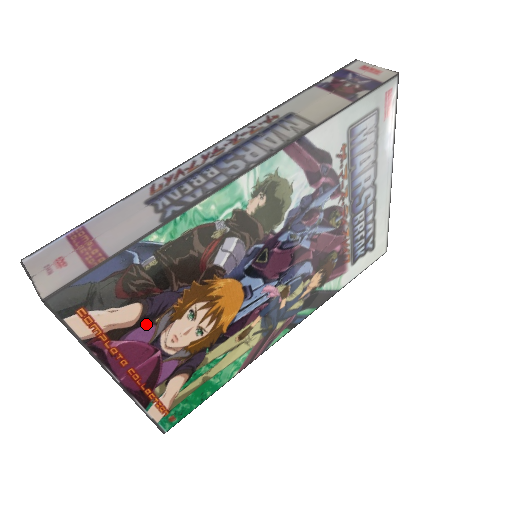
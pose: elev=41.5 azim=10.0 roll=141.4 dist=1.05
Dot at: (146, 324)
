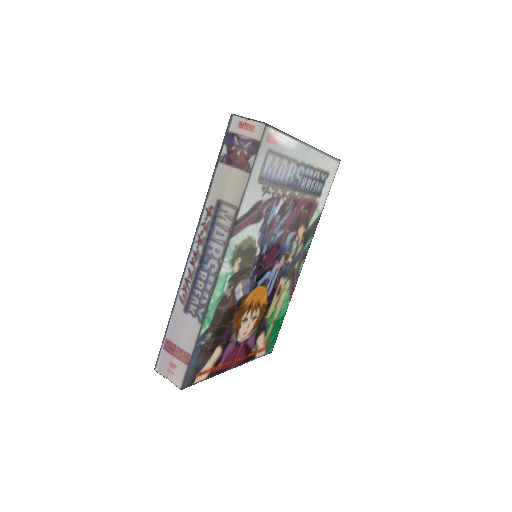
Dot at: (227, 346)
